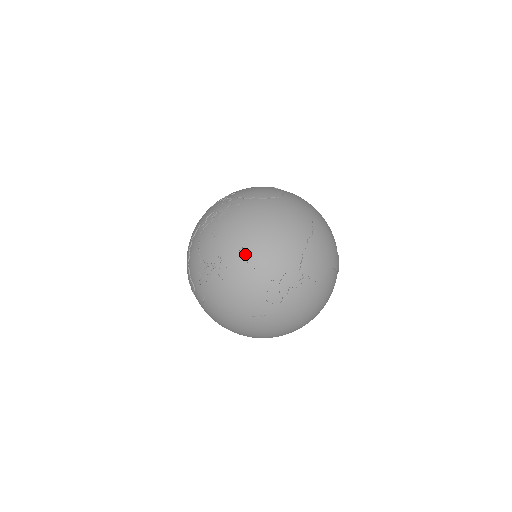
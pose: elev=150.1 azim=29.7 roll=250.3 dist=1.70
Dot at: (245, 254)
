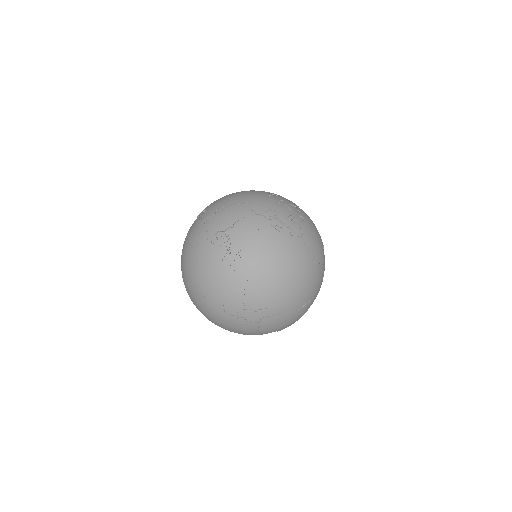
Dot at: (254, 272)
